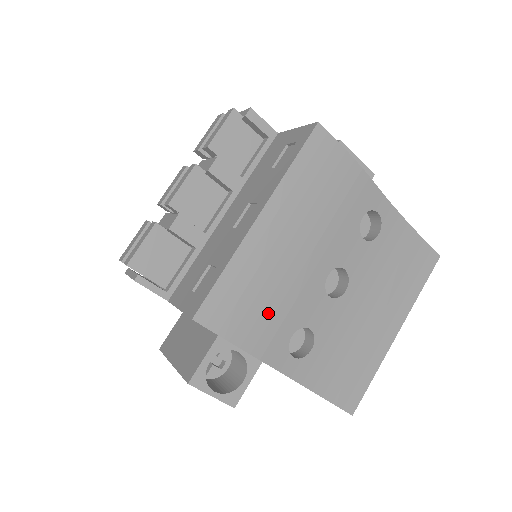
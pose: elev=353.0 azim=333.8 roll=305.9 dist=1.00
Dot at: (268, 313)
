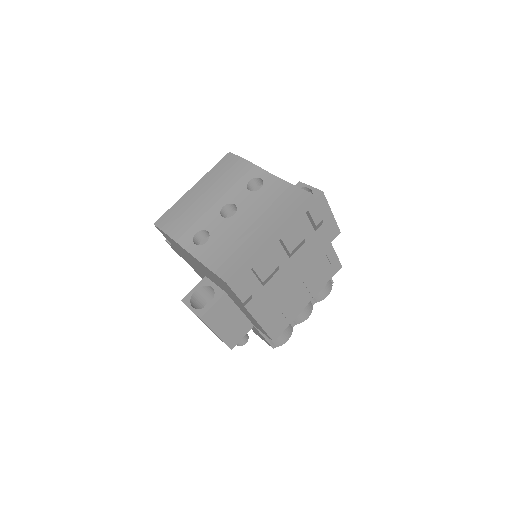
Dot at: (185, 222)
